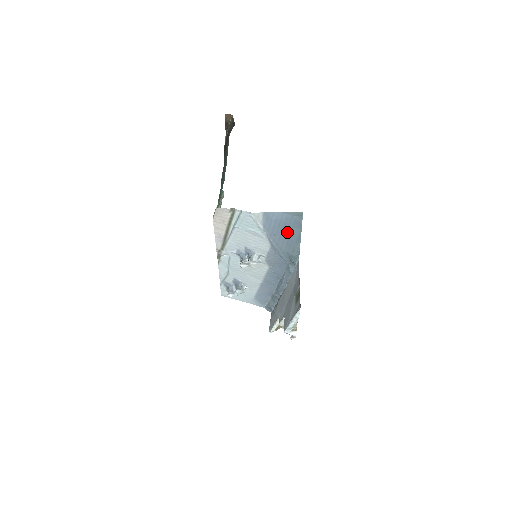
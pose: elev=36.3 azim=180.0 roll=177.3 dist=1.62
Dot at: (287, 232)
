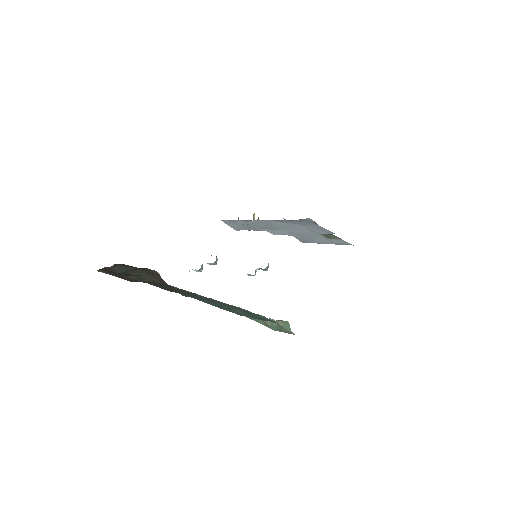
Dot at: occluded
